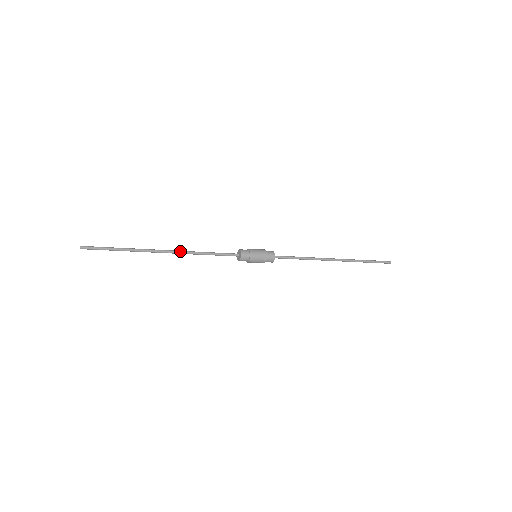
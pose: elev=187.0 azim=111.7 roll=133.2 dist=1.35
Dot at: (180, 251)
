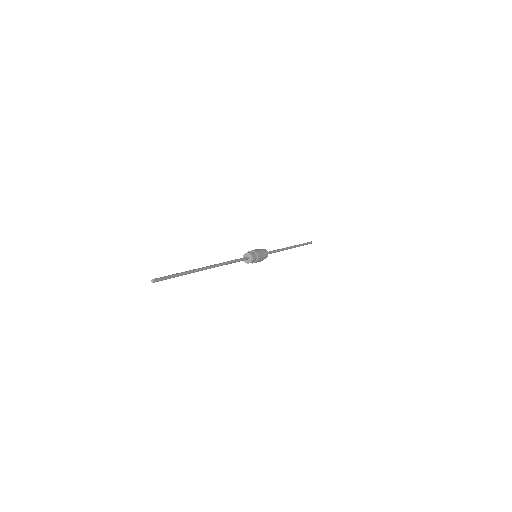
Dot at: (217, 264)
